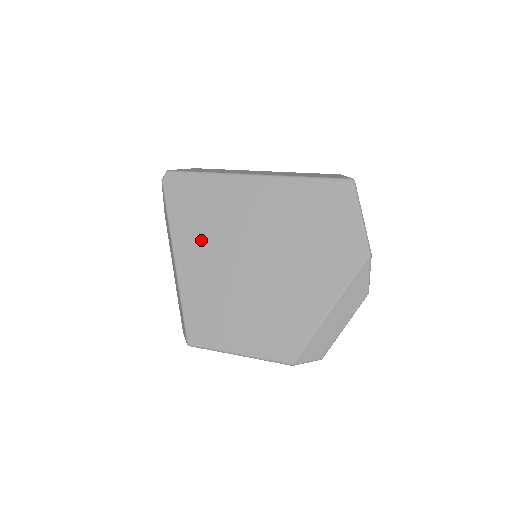
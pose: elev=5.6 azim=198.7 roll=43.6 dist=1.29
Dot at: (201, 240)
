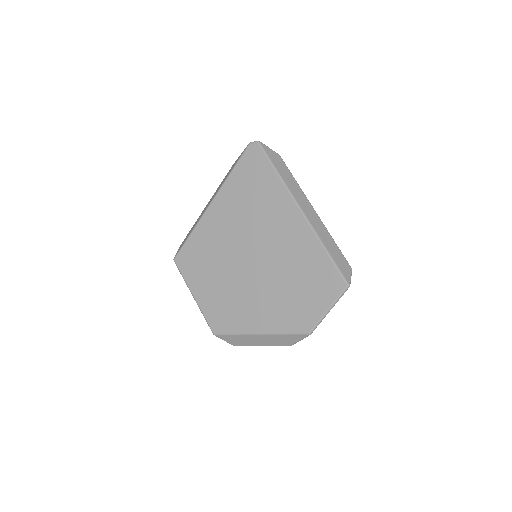
Dot at: (234, 212)
